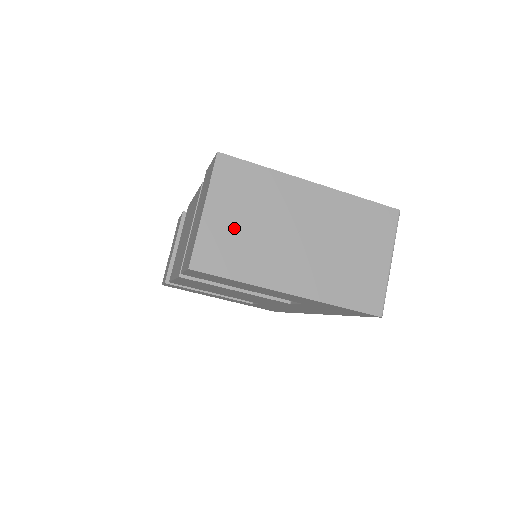
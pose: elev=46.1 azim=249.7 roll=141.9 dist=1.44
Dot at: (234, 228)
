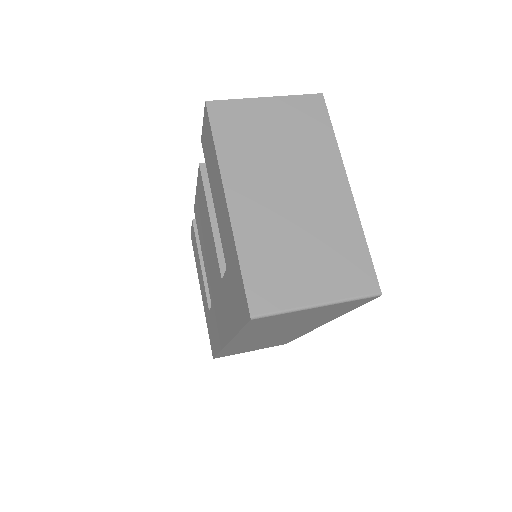
Dot at: (263, 127)
